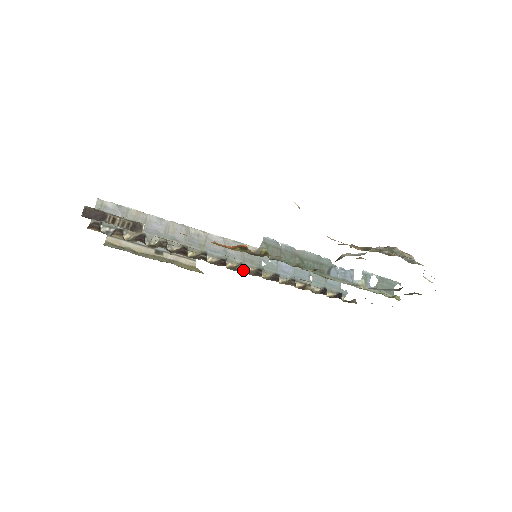
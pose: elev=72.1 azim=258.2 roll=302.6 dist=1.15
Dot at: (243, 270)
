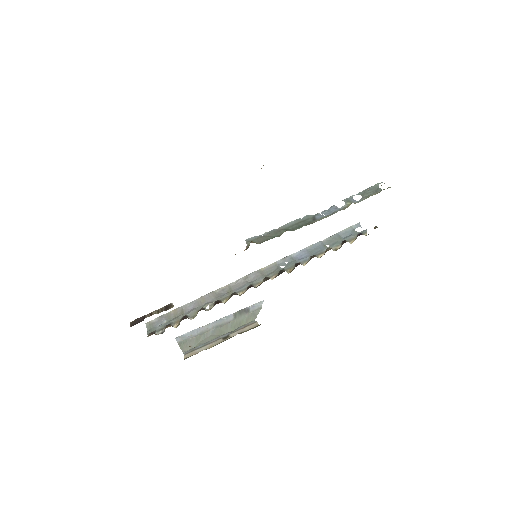
Dot at: (268, 279)
